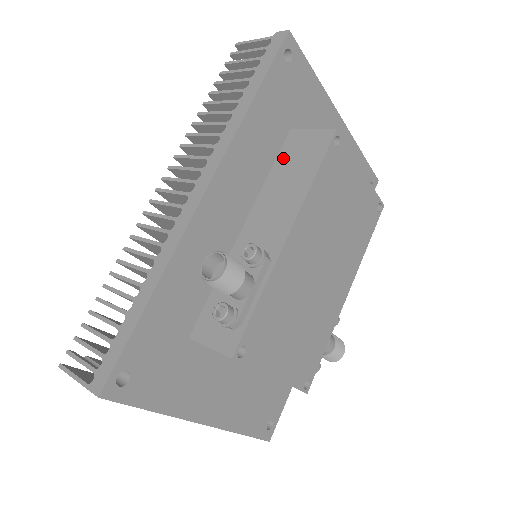
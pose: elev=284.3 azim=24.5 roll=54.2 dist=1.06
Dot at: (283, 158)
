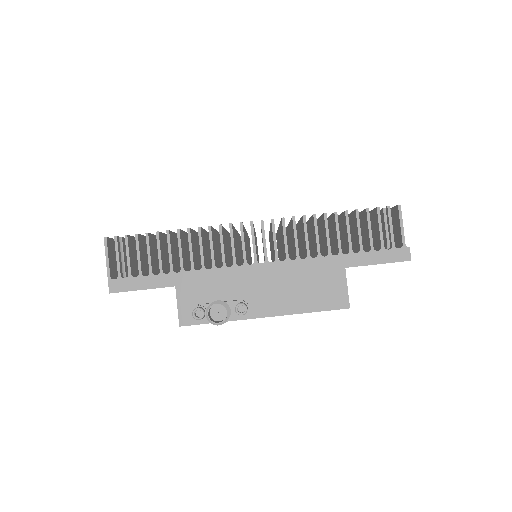
Dot at: (320, 277)
